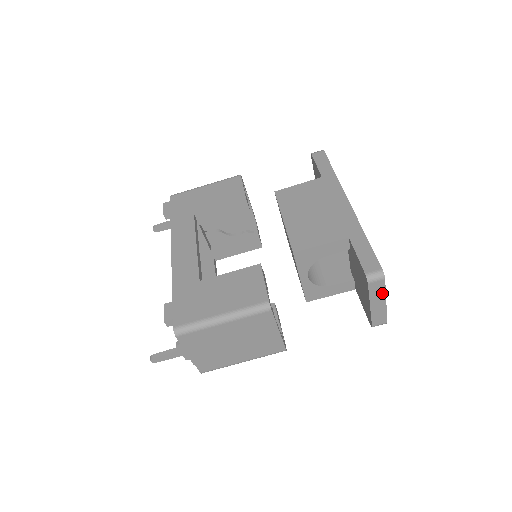
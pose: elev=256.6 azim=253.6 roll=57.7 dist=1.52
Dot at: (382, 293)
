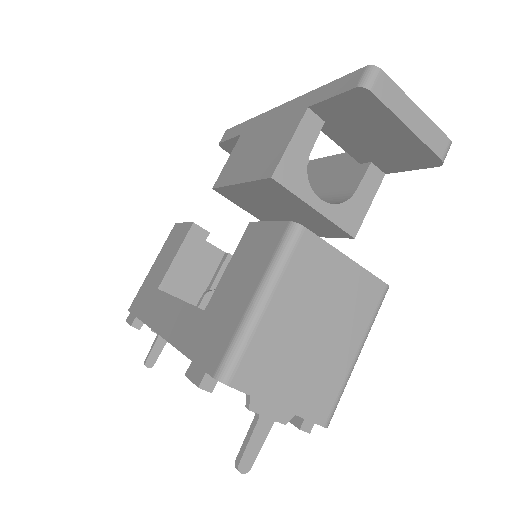
Dot at: (400, 96)
